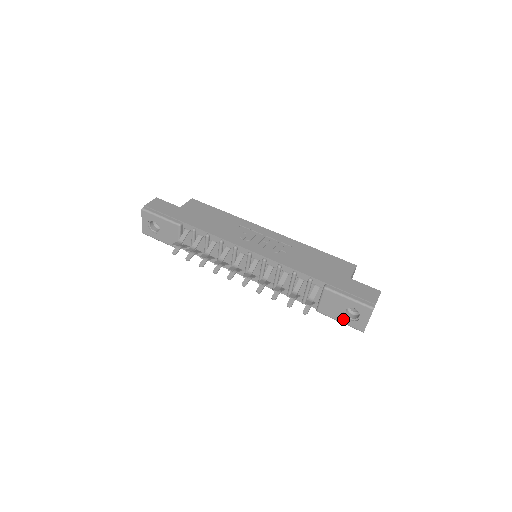
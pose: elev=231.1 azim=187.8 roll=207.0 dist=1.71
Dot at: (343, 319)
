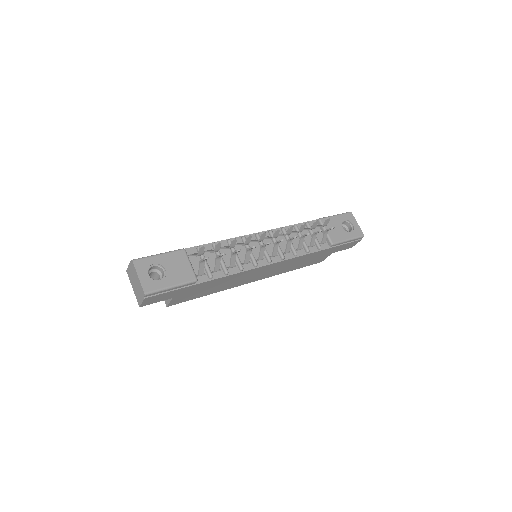
Dot at: (348, 235)
